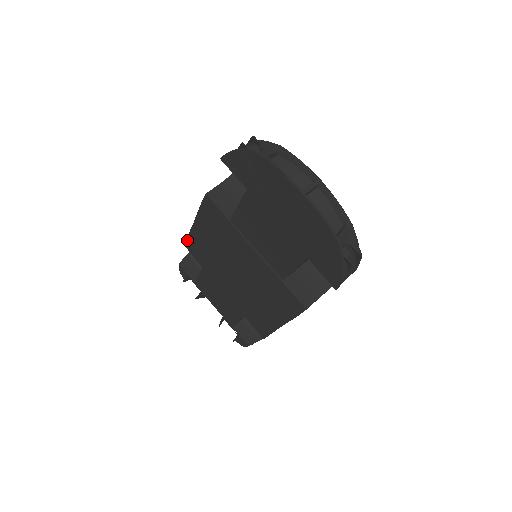
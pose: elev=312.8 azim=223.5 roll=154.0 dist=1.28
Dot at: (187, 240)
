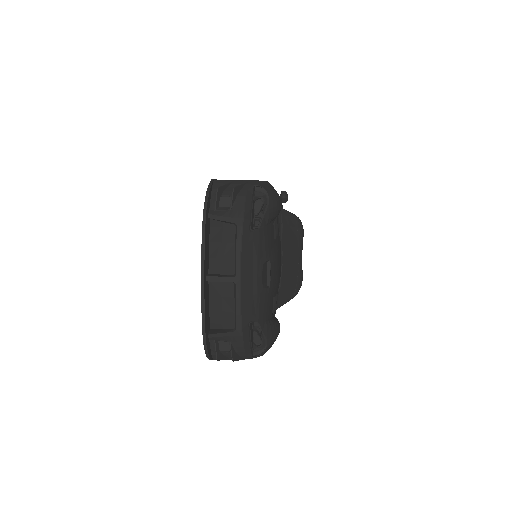
Dot at: occluded
